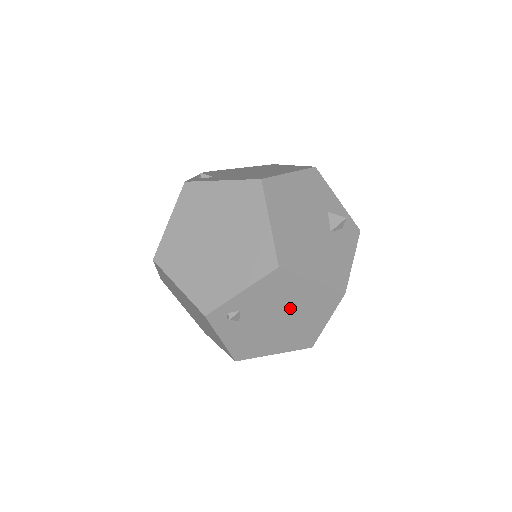
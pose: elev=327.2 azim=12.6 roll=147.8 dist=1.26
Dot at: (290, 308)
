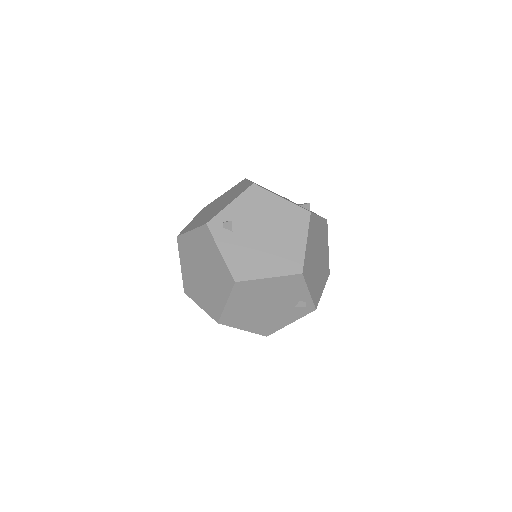
Dot at: (270, 223)
